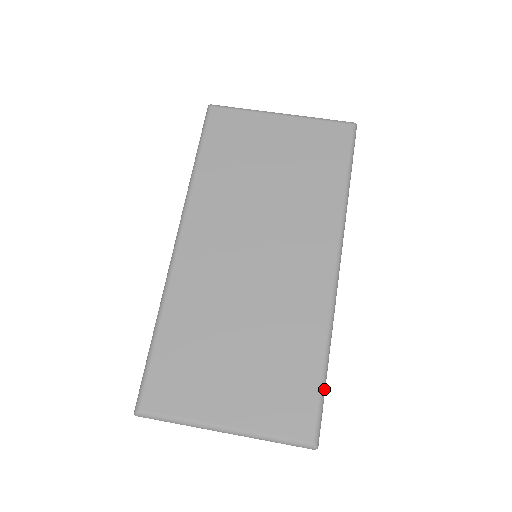
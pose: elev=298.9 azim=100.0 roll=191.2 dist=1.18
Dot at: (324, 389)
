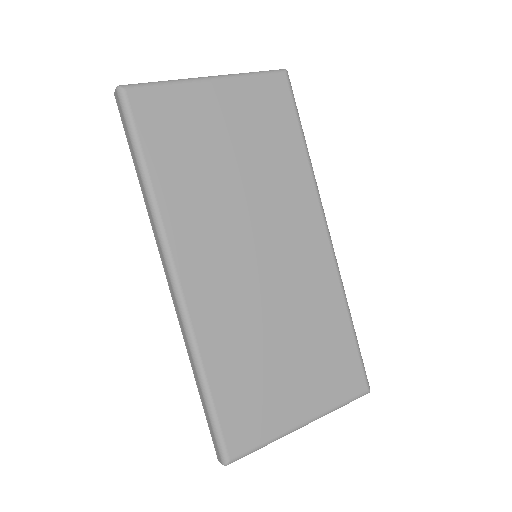
Dot at: (358, 345)
